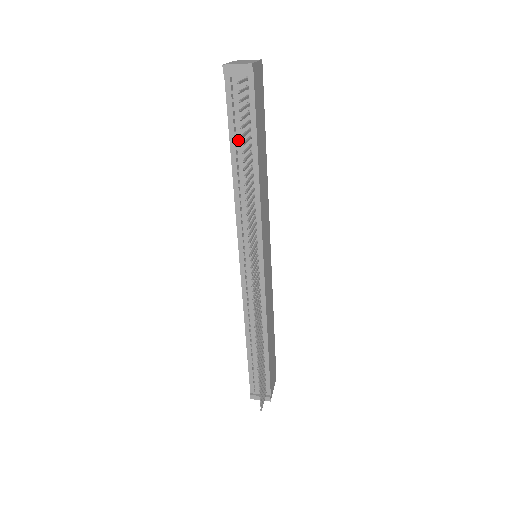
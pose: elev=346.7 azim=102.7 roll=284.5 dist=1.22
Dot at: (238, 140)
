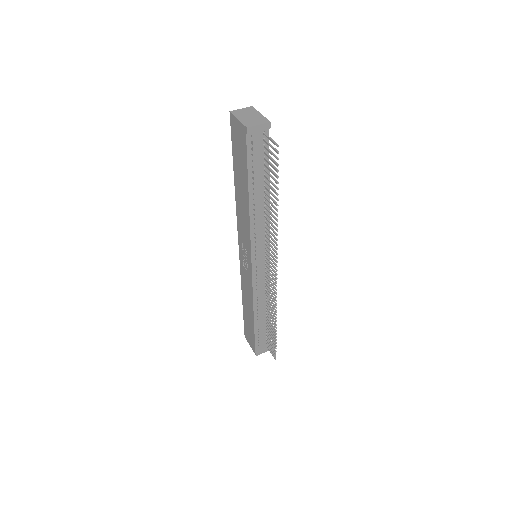
Dot at: (255, 180)
